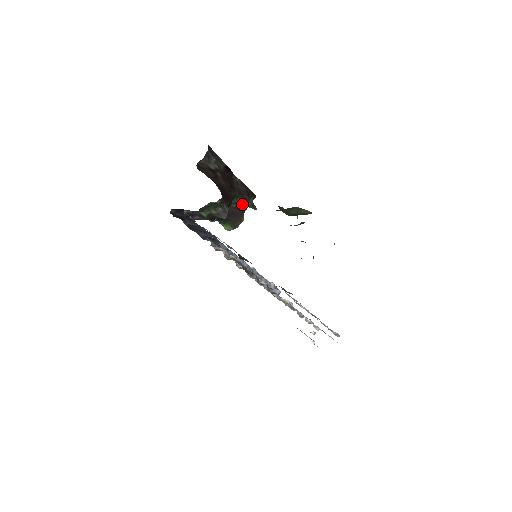
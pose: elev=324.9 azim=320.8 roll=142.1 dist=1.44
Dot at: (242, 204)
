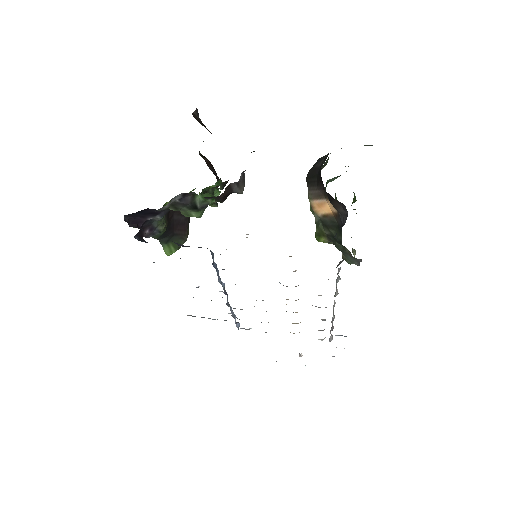
Dot at: occluded
